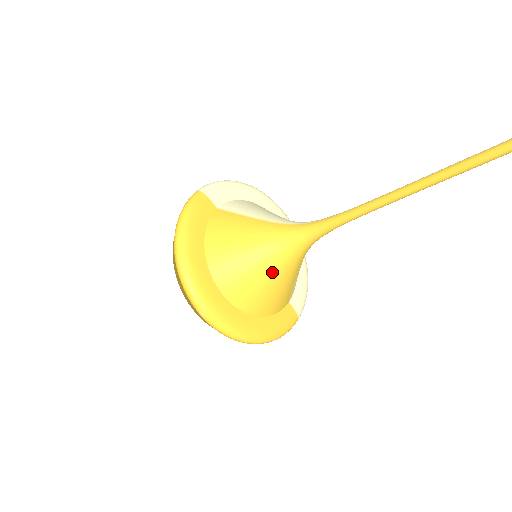
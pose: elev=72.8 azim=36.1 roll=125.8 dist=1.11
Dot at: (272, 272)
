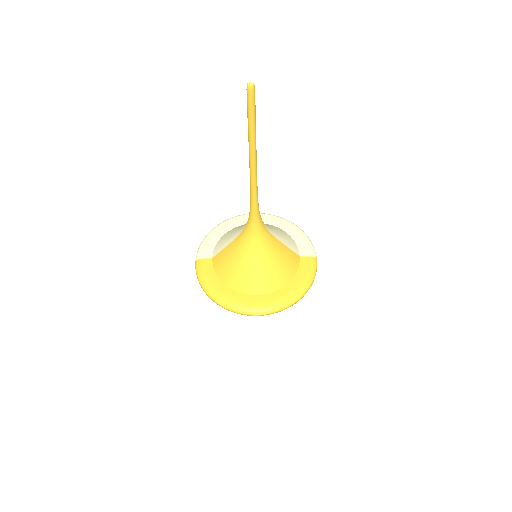
Dot at: (263, 259)
